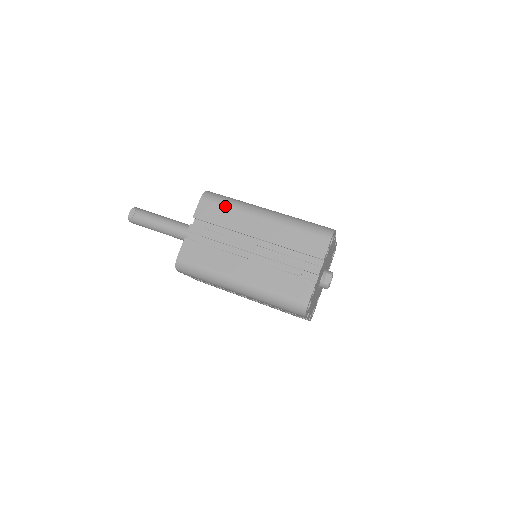
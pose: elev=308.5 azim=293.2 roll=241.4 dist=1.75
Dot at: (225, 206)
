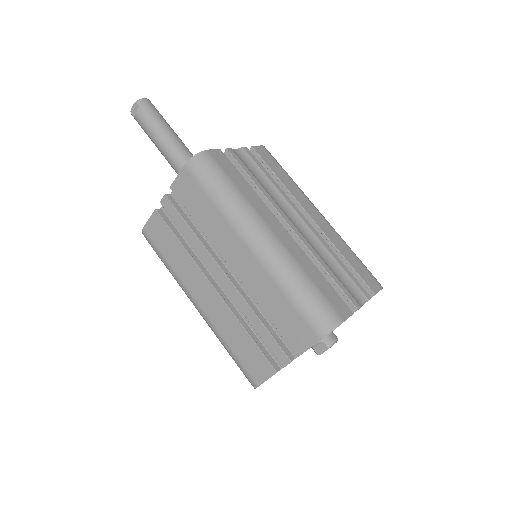
Dot at: (209, 198)
